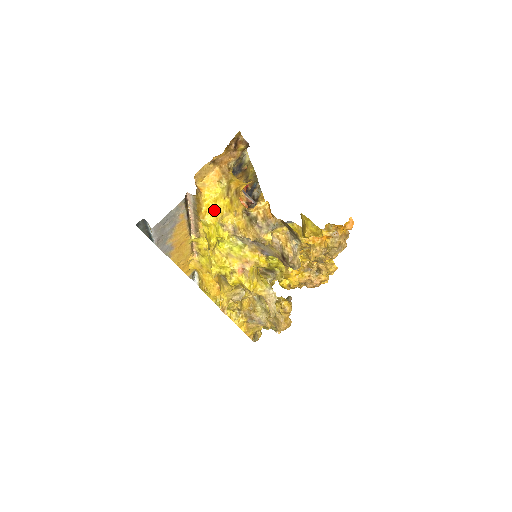
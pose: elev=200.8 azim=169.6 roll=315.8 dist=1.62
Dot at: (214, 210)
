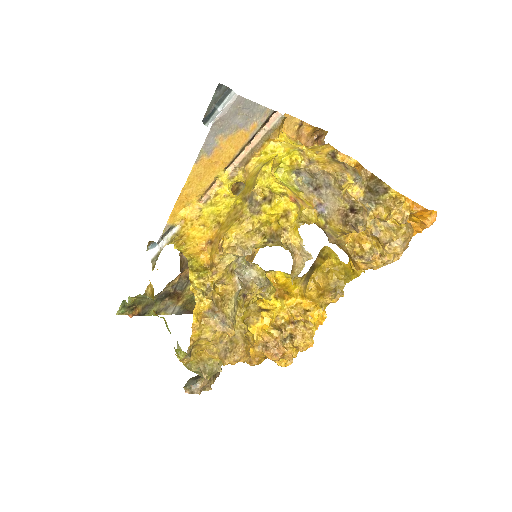
Dot at: (290, 144)
